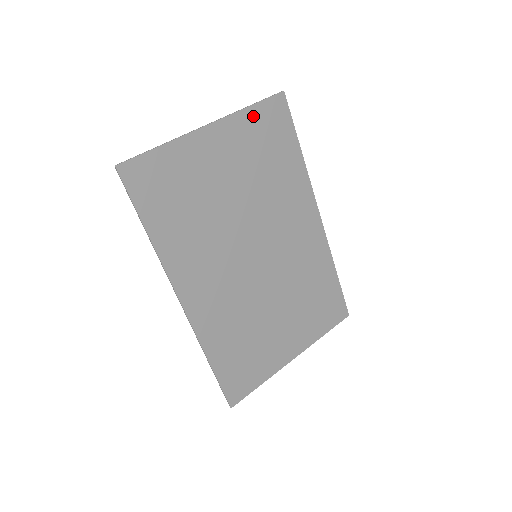
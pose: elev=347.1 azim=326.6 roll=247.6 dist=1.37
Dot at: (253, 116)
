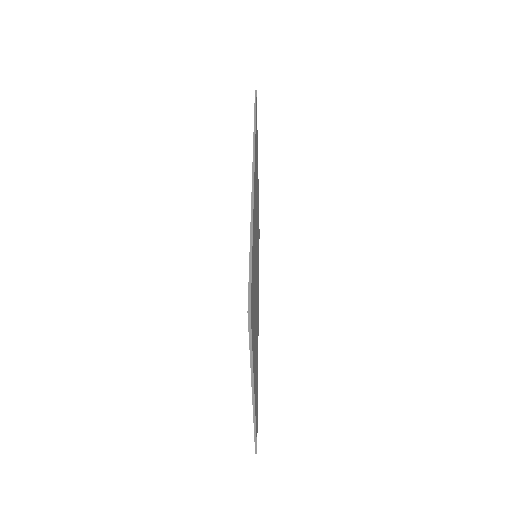
Dot at: occluded
